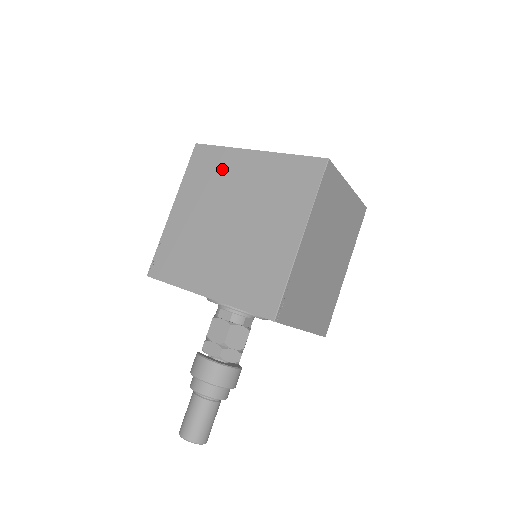
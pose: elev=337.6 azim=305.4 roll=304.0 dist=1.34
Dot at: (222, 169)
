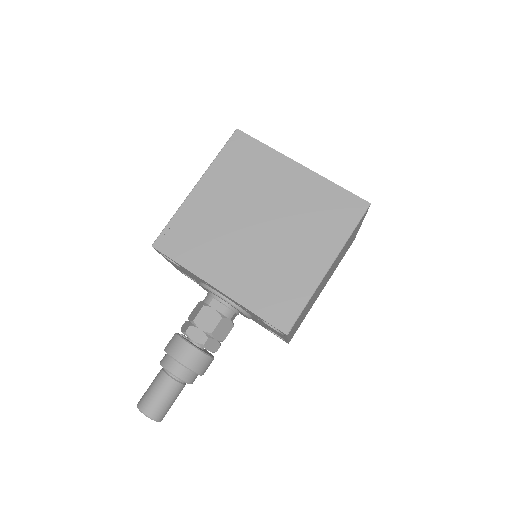
Dot at: (262, 168)
